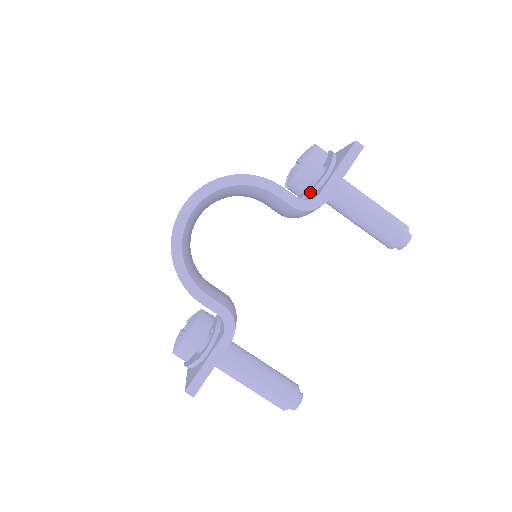
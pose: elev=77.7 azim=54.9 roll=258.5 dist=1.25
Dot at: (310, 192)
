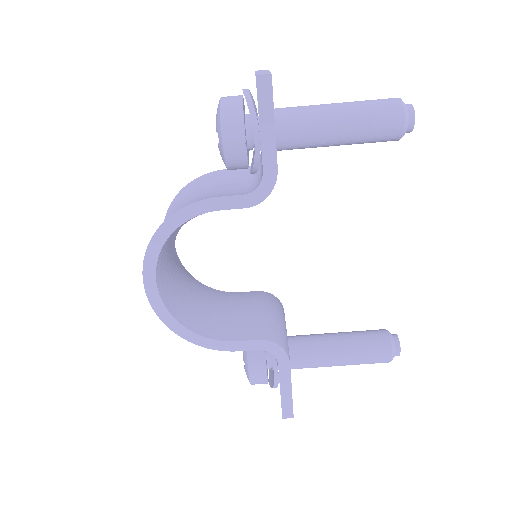
Dot at: (255, 166)
